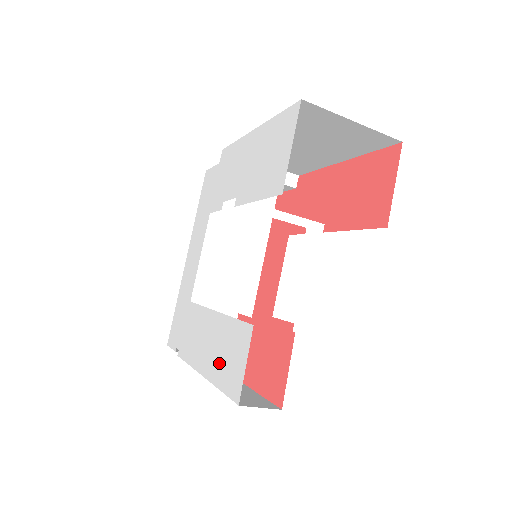
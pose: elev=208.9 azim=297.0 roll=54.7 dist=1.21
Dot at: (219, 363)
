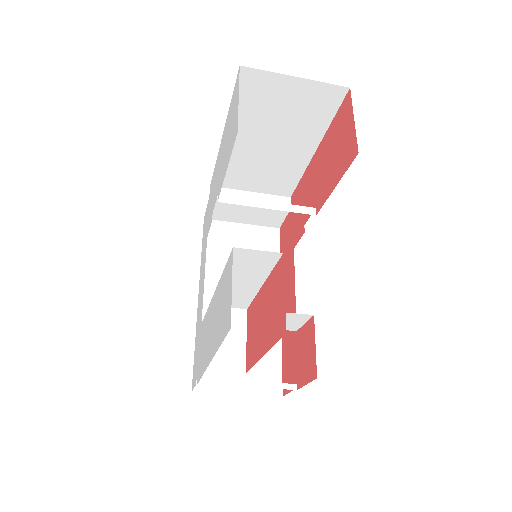
Dot at: (218, 325)
